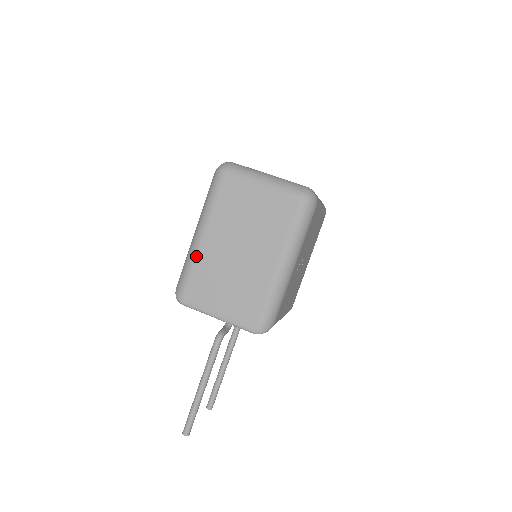
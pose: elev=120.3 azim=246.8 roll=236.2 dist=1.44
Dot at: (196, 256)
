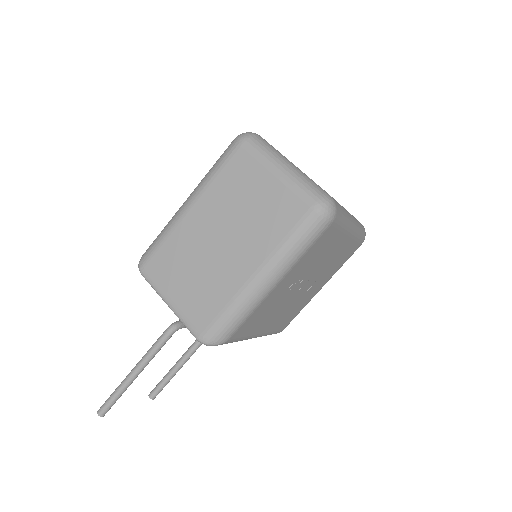
Dot at: (175, 226)
